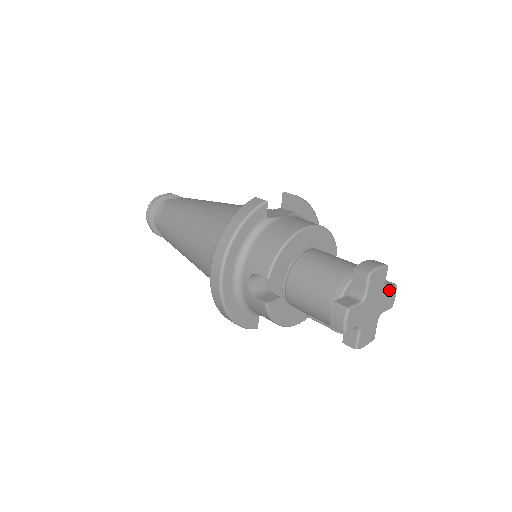
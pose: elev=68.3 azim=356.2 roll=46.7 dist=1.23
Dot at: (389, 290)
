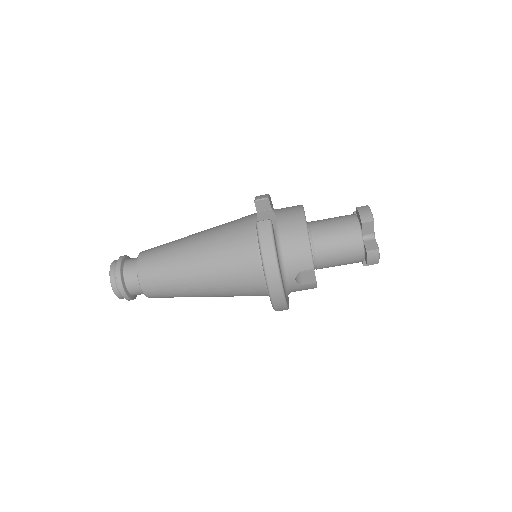
Dot at: occluded
